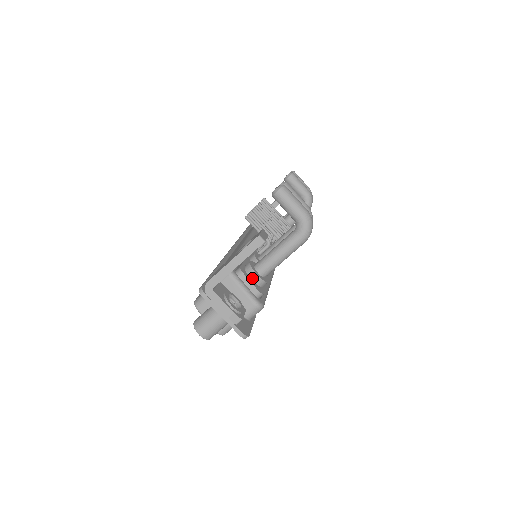
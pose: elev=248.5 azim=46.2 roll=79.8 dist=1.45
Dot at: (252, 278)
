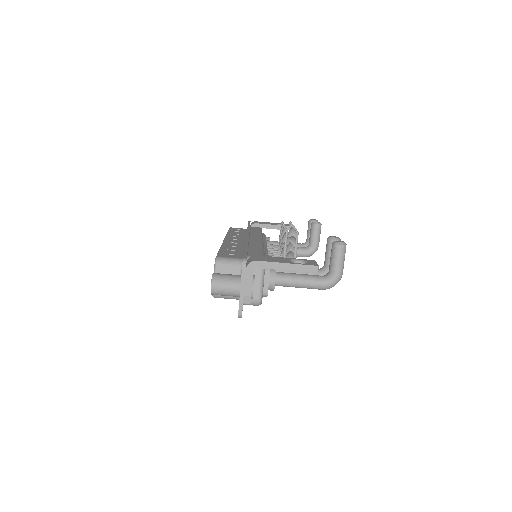
Dot at: (270, 280)
